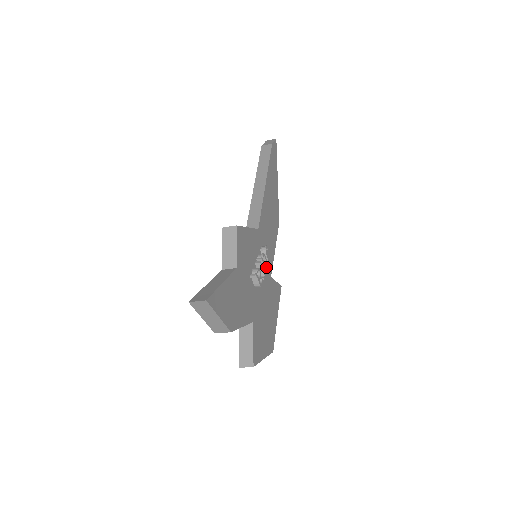
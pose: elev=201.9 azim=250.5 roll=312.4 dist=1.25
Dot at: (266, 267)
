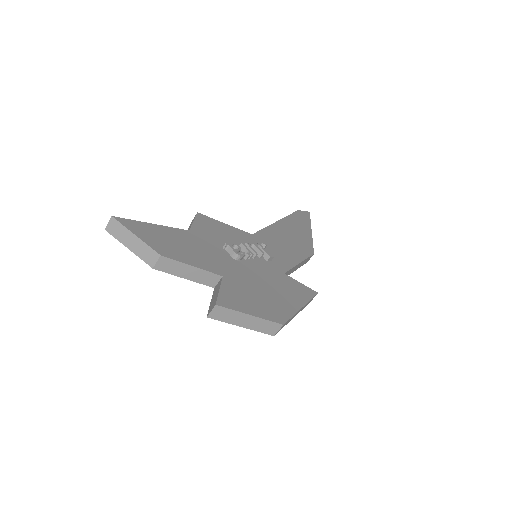
Dot at: (267, 260)
